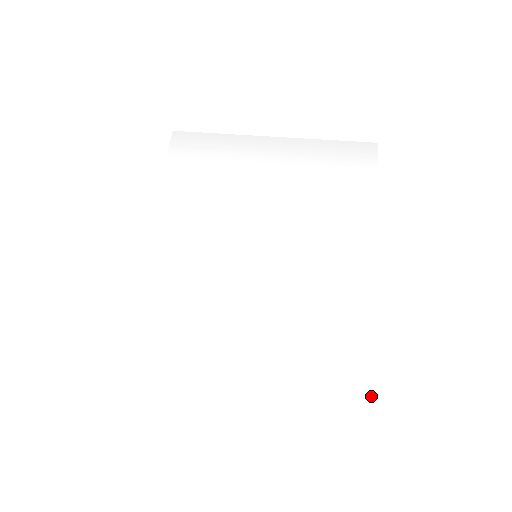
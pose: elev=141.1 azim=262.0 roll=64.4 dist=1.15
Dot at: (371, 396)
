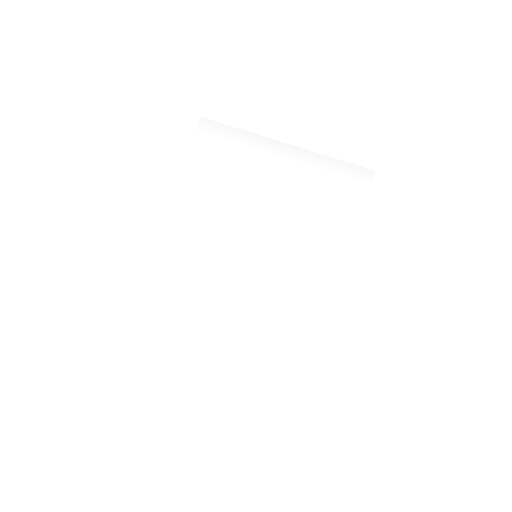
Dot at: (319, 380)
